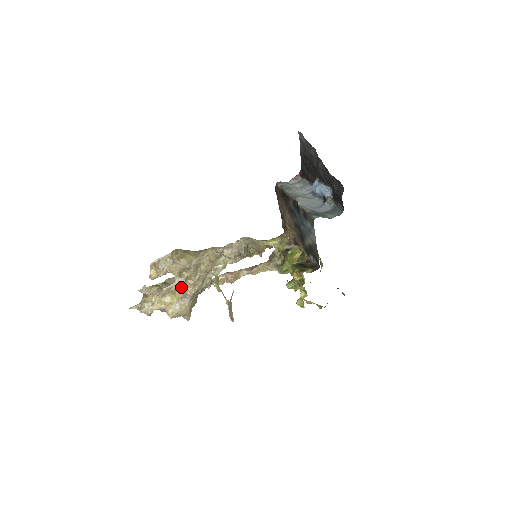
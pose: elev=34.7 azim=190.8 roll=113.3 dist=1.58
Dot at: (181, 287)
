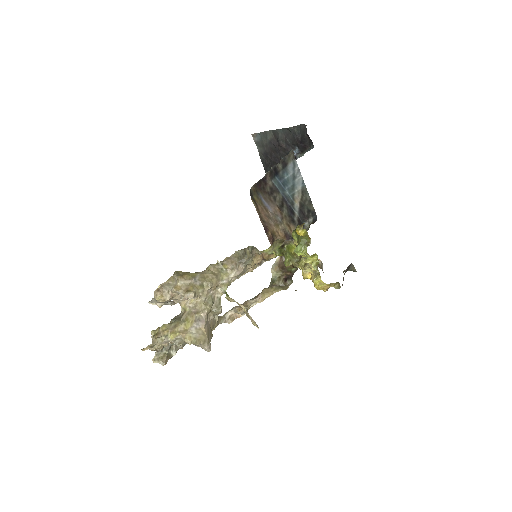
Dot at: (192, 311)
